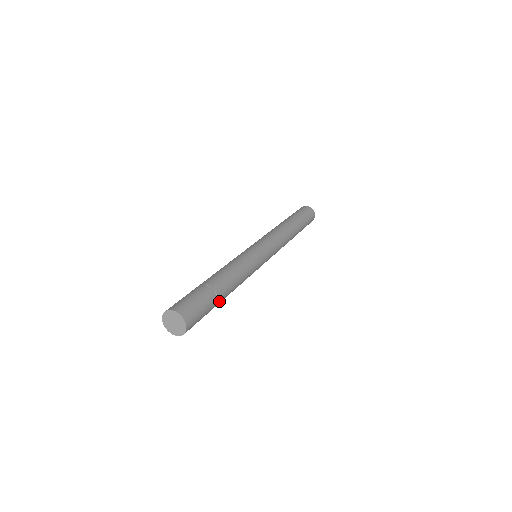
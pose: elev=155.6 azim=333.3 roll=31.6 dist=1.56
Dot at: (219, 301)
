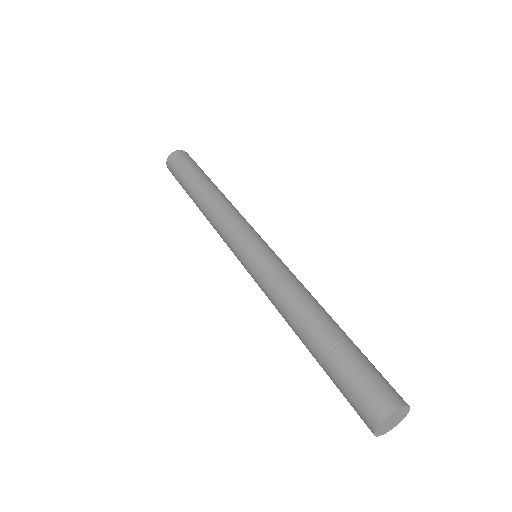
Dot at: occluded
